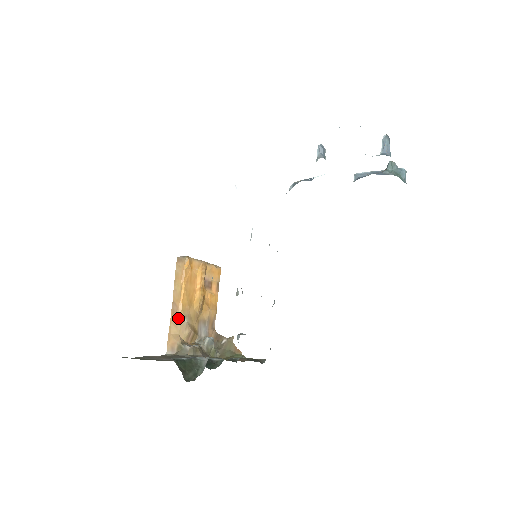
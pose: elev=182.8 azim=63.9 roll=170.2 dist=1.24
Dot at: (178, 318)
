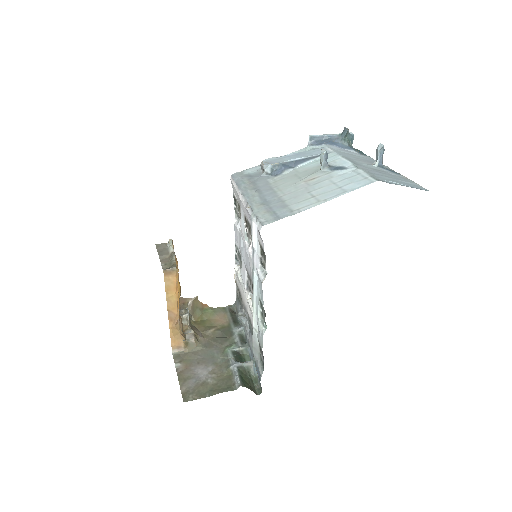
Dot at: (177, 322)
